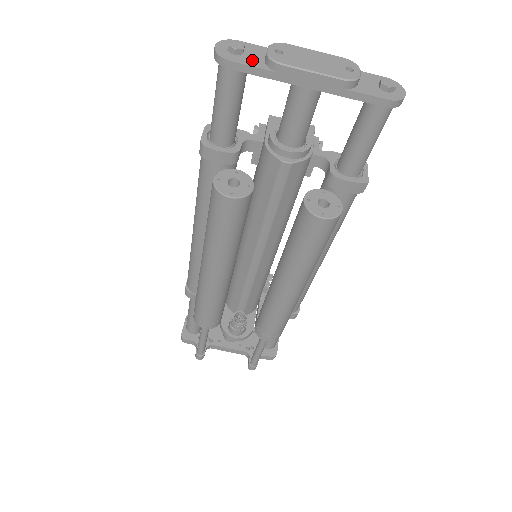
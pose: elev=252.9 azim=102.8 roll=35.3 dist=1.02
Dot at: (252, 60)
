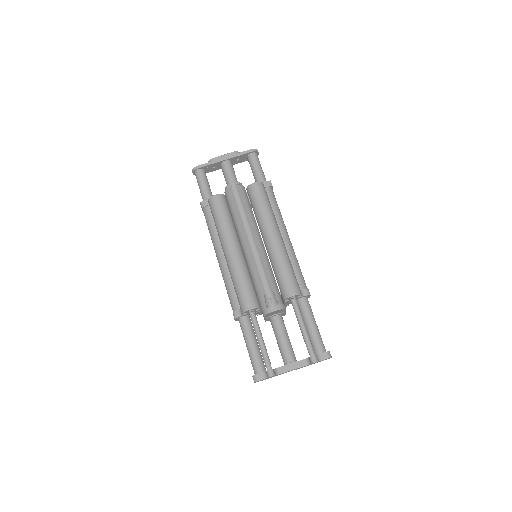
Dot at: (204, 166)
